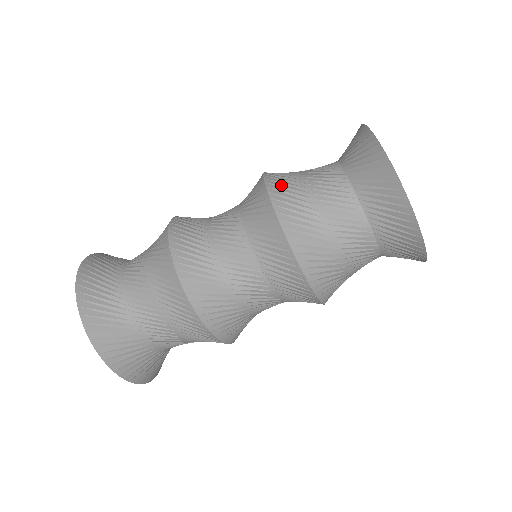
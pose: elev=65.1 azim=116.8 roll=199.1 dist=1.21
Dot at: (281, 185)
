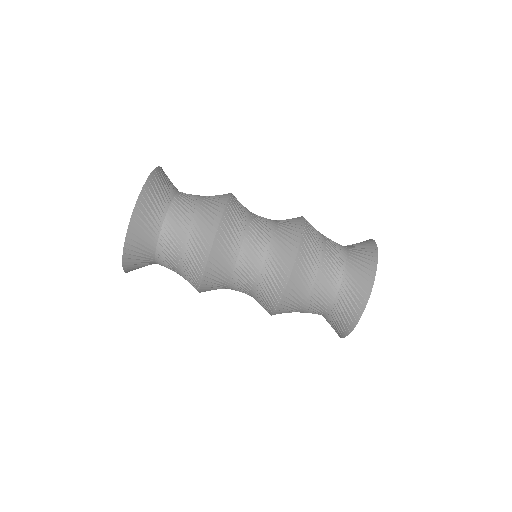
Dot at: occluded
